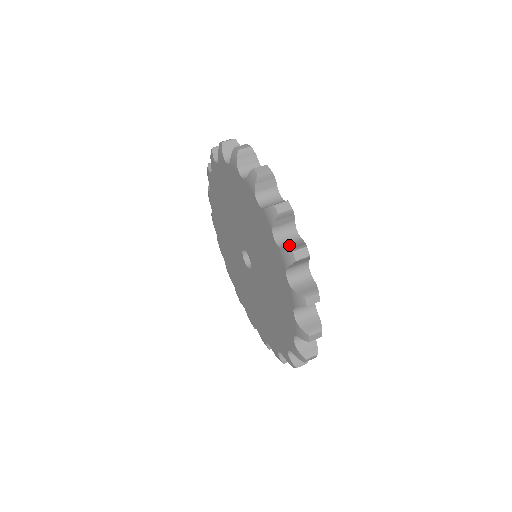
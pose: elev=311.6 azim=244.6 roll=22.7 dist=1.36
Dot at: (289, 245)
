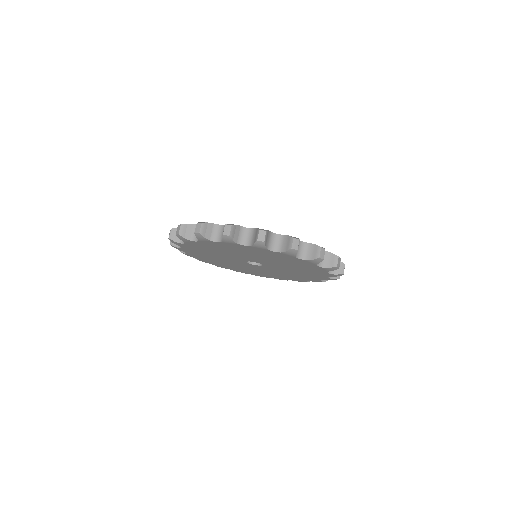
Dot at: occluded
